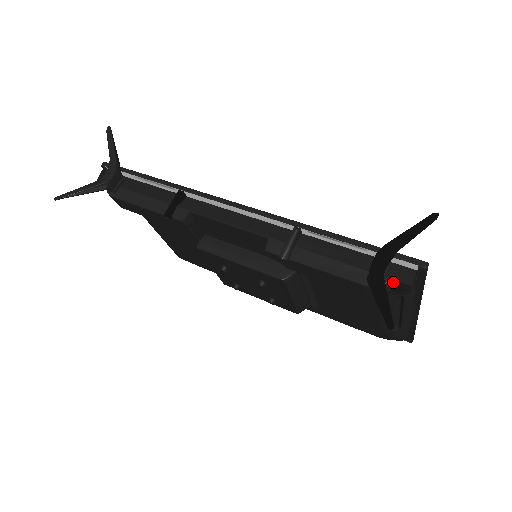
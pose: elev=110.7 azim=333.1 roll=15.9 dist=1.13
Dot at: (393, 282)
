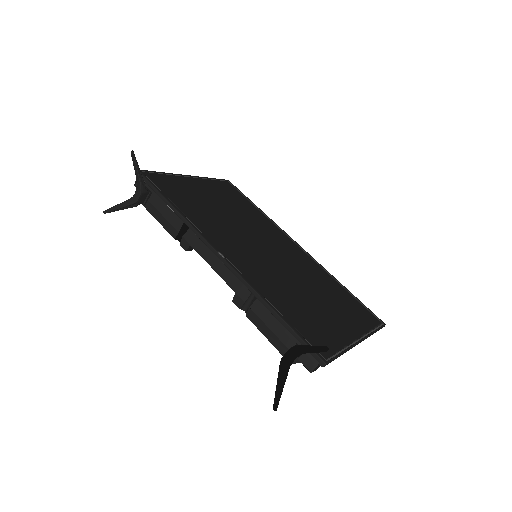
Dot at: (304, 362)
